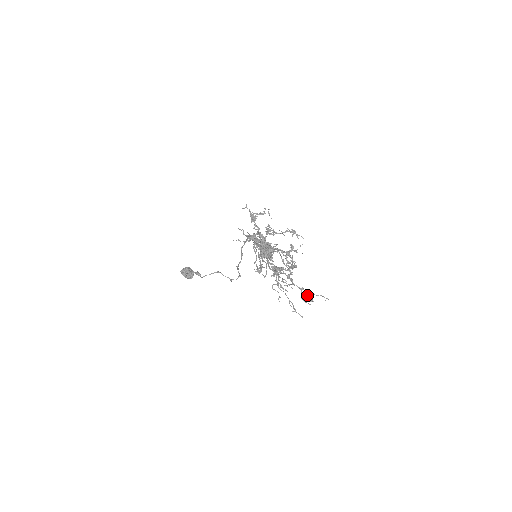
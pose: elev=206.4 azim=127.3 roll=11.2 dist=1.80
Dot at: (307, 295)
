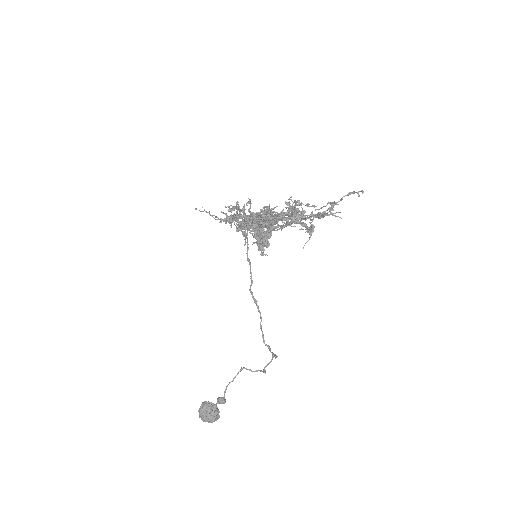
Dot at: (327, 210)
